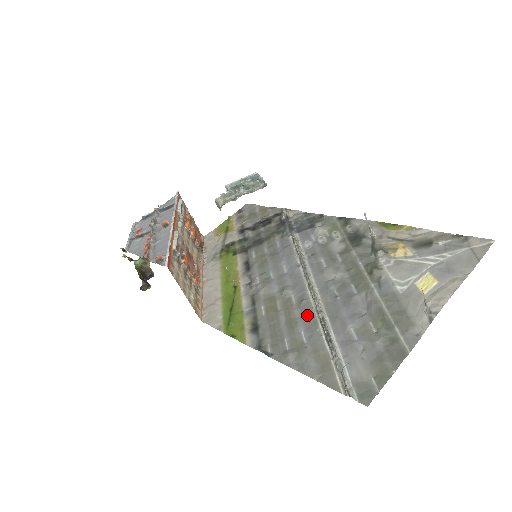
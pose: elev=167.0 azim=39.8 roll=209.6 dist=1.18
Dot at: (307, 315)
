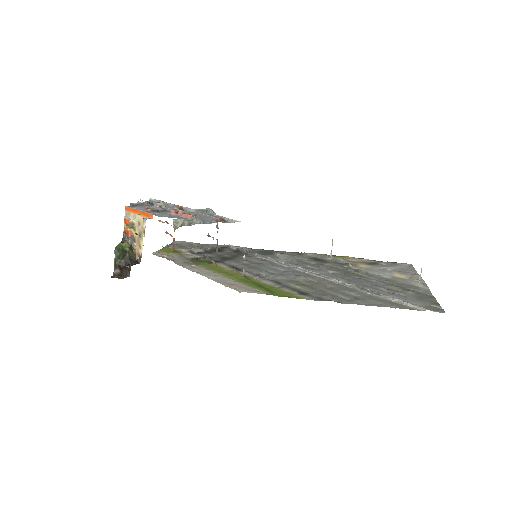
Dot at: (340, 286)
